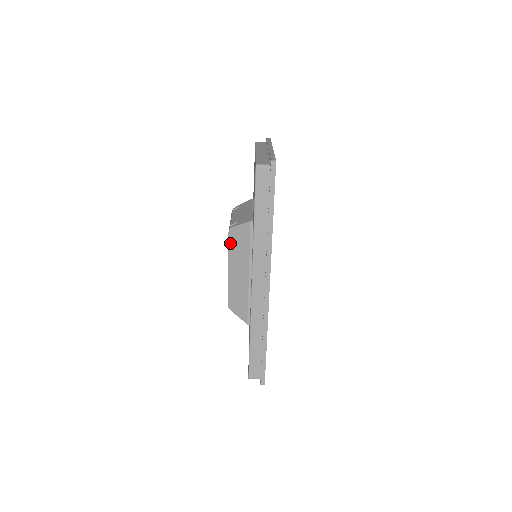
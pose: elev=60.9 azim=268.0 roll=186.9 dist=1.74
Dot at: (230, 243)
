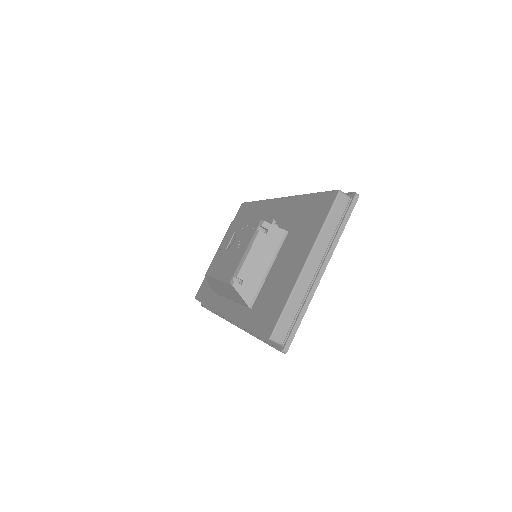
Dot at: (227, 284)
